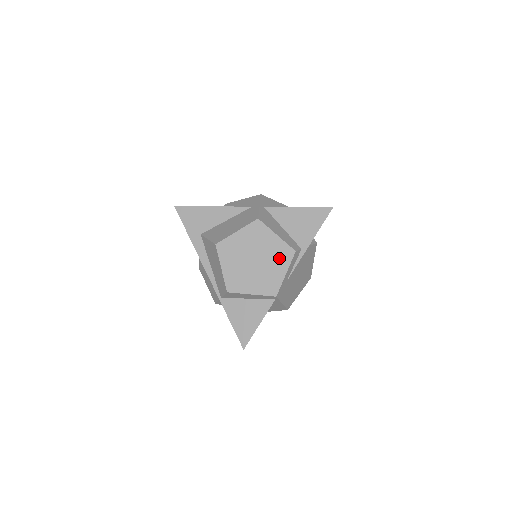
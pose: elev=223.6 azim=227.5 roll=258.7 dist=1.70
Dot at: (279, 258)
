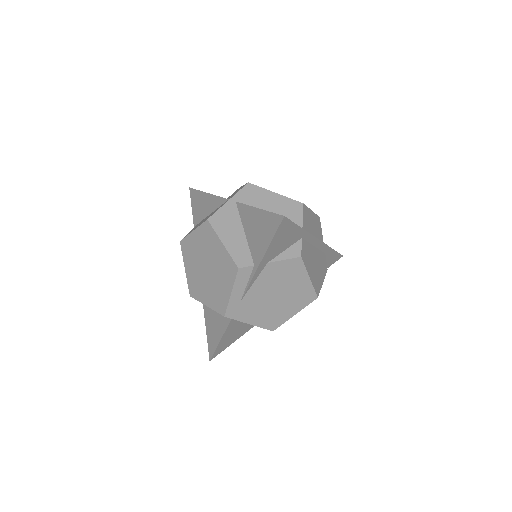
Dot at: (225, 272)
